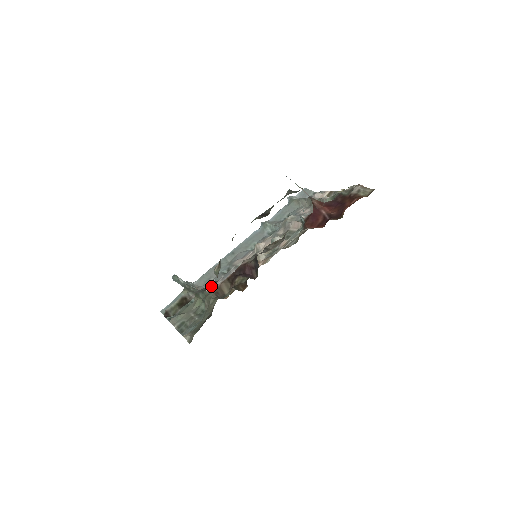
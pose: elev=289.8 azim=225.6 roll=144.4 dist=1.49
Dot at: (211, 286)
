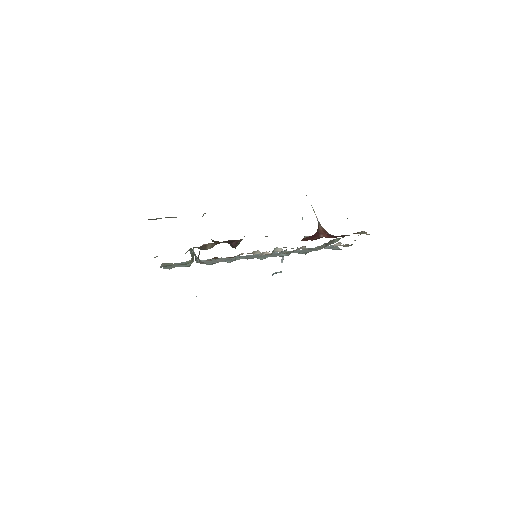
Dot at: occluded
